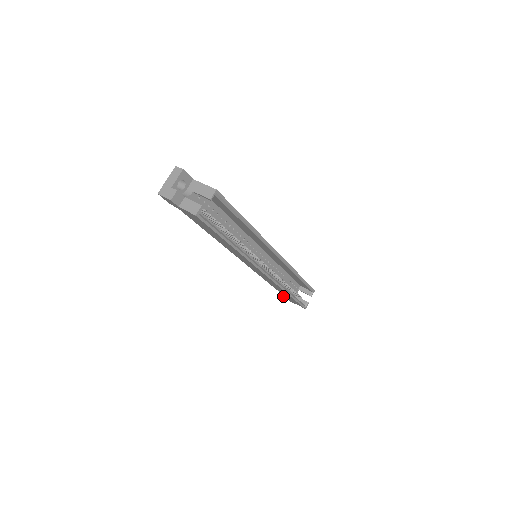
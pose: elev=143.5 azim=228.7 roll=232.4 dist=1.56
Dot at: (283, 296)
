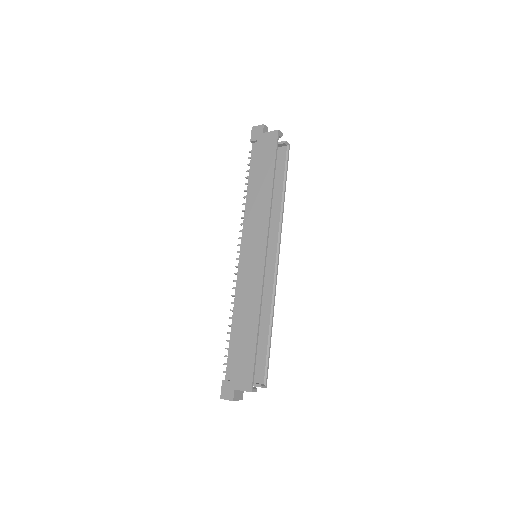
Dot at: (224, 381)
